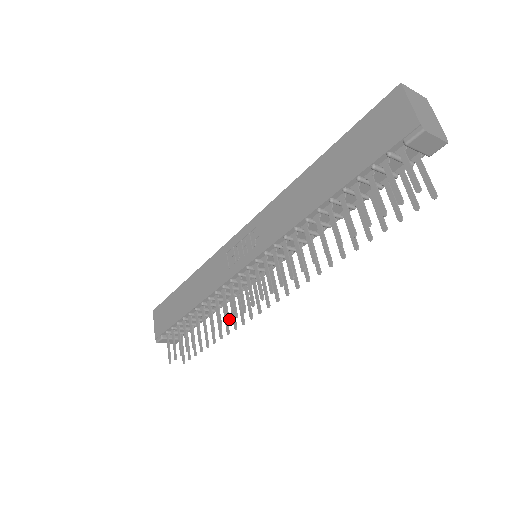
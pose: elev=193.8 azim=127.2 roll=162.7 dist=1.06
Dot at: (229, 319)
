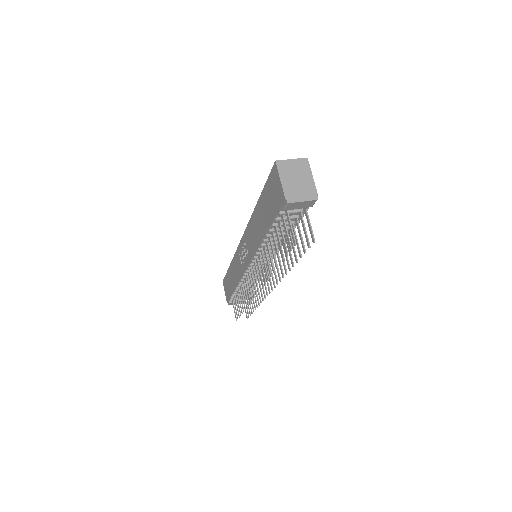
Dot at: (250, 300)
